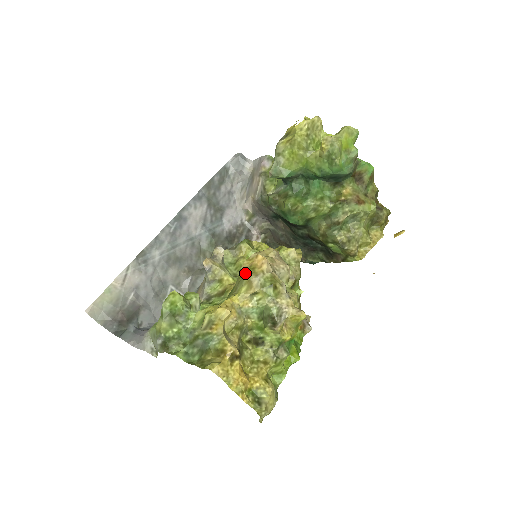
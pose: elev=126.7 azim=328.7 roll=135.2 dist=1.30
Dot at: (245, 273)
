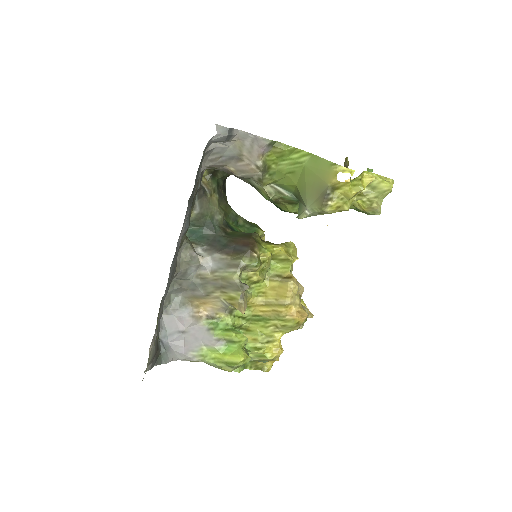
Dot at: (292, 327)
